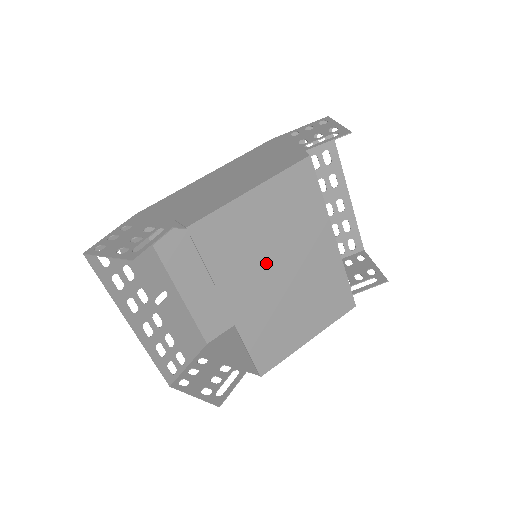
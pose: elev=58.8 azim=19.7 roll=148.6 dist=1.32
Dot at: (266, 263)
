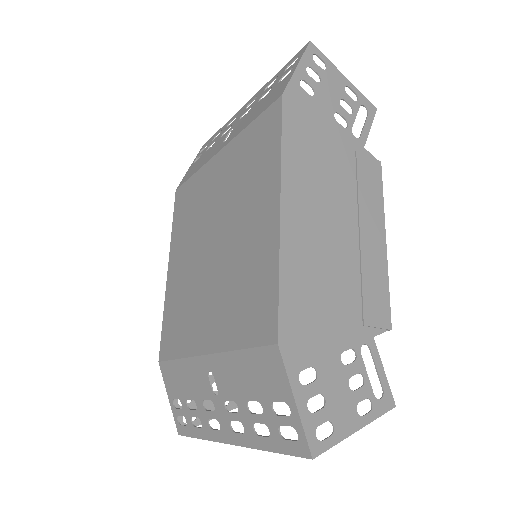
Dot at: occluded
